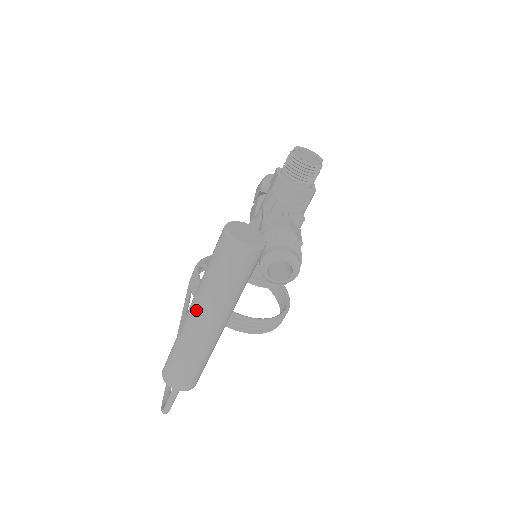
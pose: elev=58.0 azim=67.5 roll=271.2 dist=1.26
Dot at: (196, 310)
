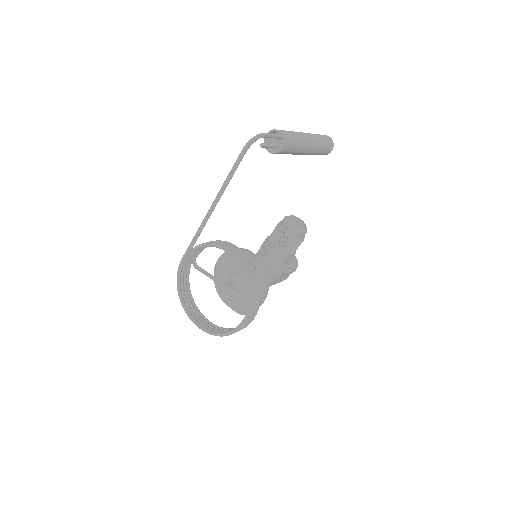
Dot at: occluded
